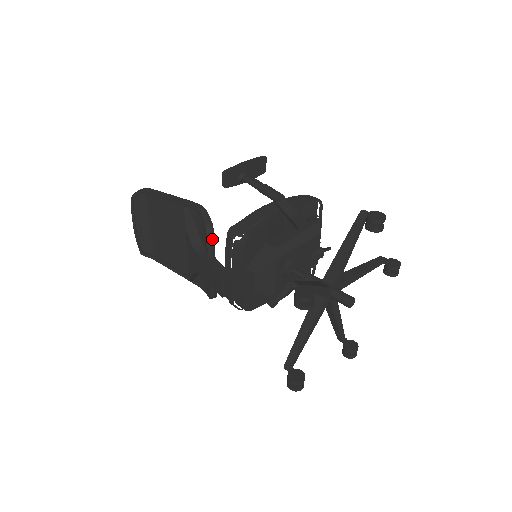
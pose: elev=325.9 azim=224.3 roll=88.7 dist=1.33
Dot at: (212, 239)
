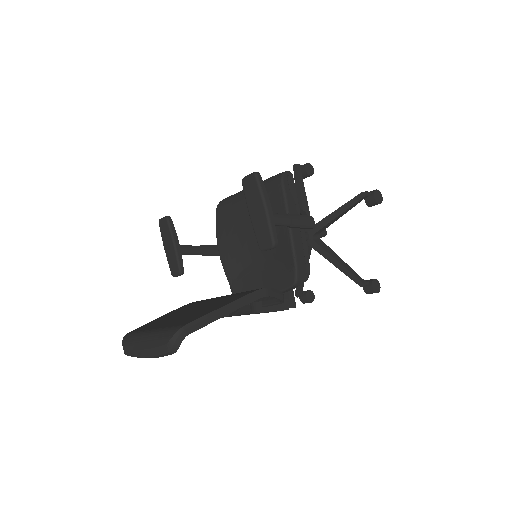
Dot at: occluded
